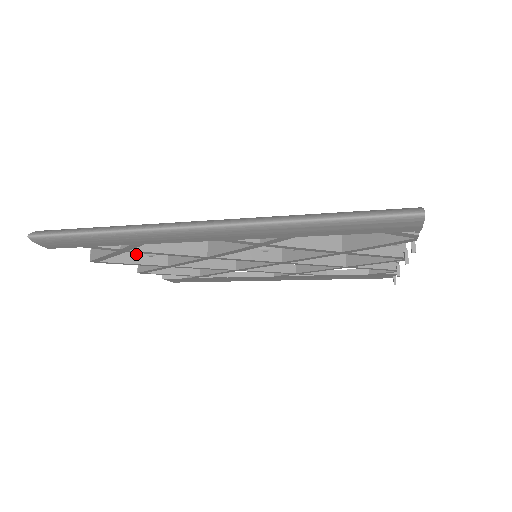
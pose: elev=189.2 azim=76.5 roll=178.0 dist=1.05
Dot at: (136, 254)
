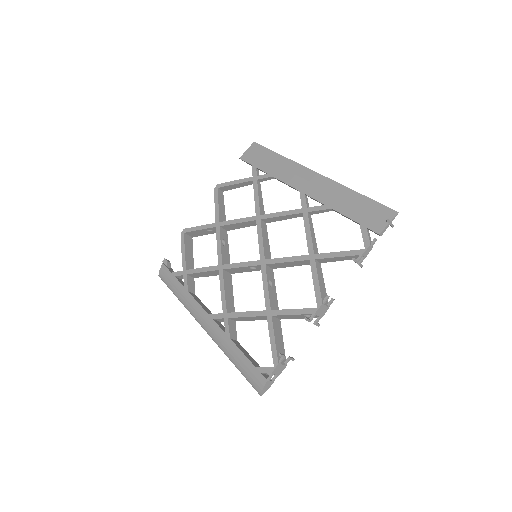
Dot at: (204, 232)
